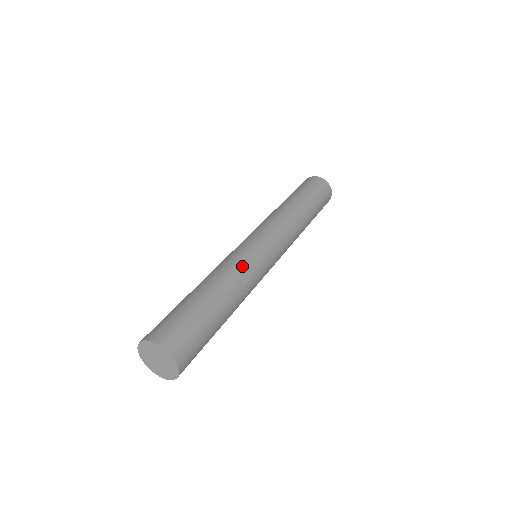
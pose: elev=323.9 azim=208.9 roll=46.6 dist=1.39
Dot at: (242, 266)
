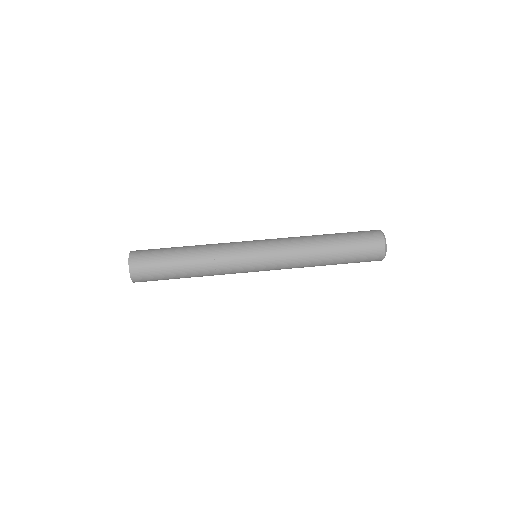
Dot at: (223, 265)
